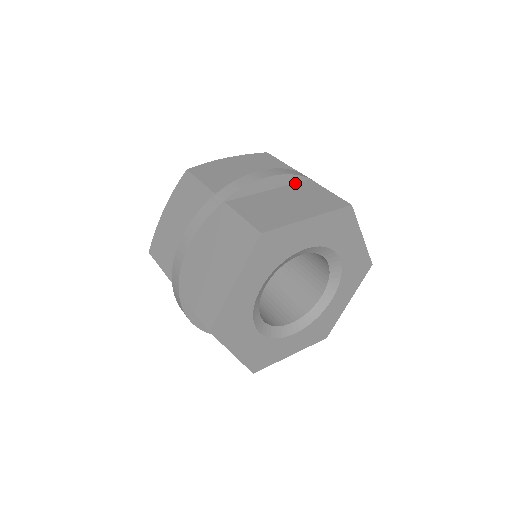
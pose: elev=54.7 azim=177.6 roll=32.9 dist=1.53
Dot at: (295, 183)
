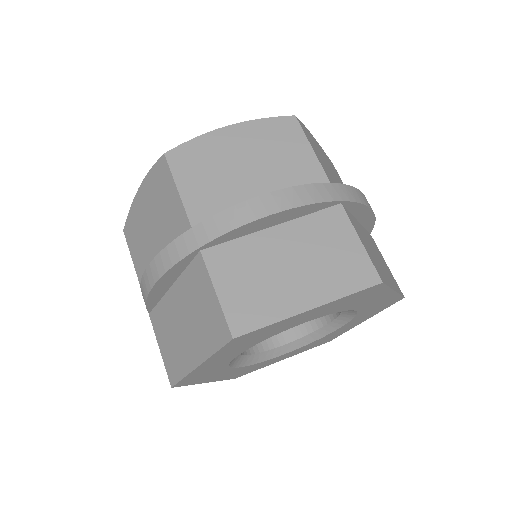
Dot at: occluded
